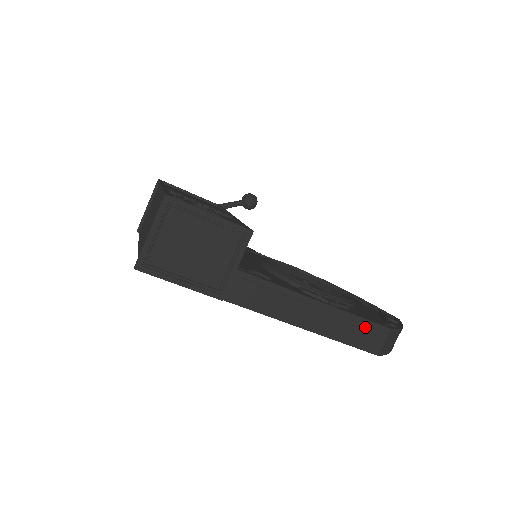
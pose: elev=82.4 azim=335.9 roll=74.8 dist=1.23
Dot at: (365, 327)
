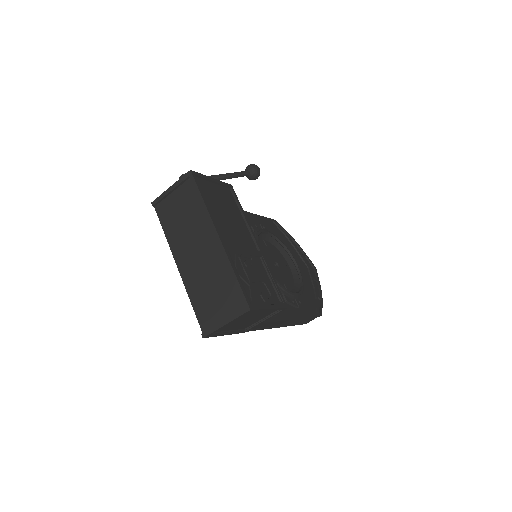
Dot at: (310, 318)
